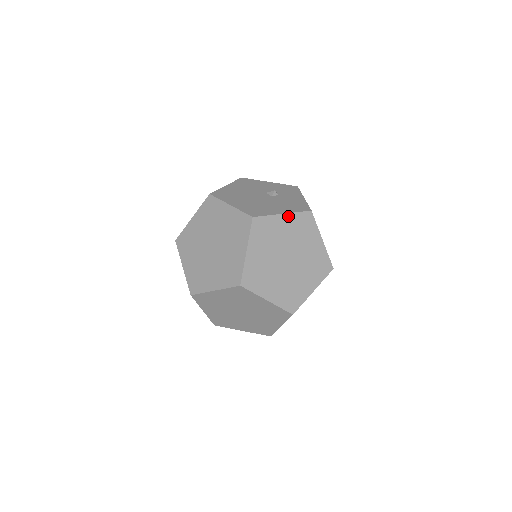
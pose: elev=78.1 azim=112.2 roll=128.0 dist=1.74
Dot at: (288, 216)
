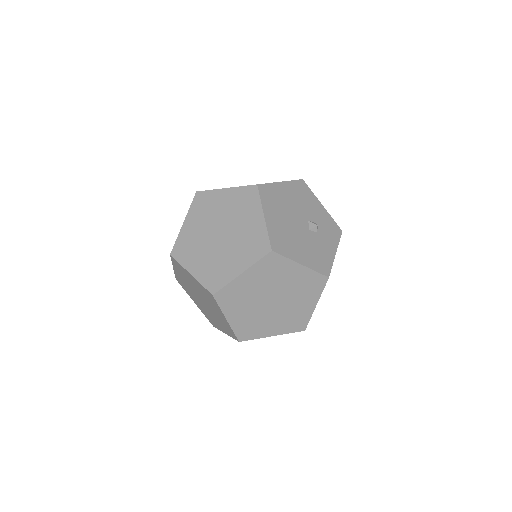
Dot at: (304, 269)
